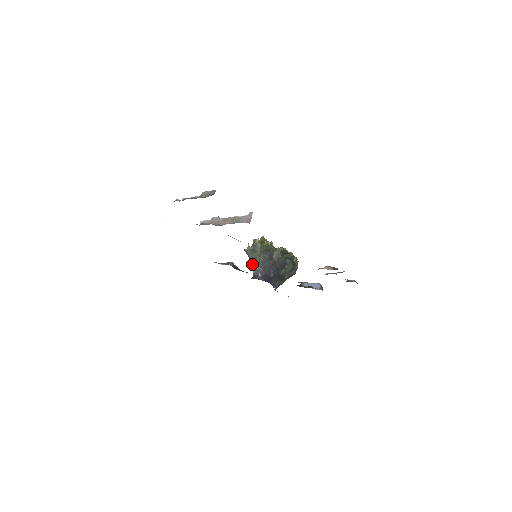
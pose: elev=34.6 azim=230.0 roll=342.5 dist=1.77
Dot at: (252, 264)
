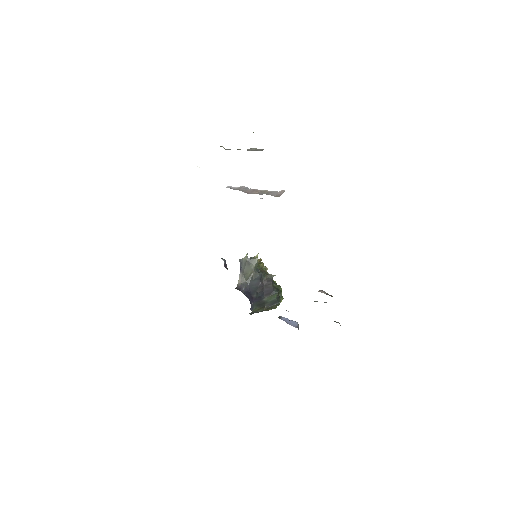
Dot at: (241, 276)
